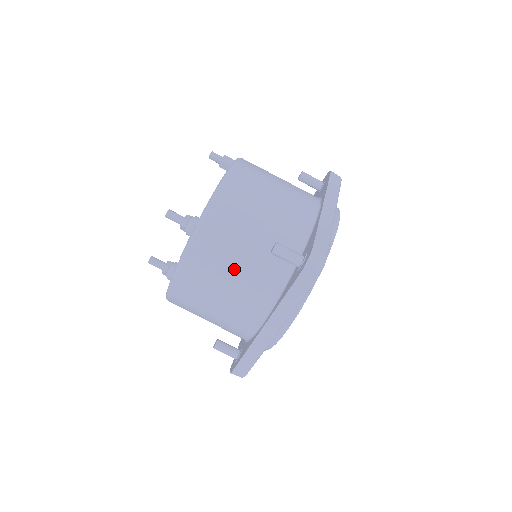
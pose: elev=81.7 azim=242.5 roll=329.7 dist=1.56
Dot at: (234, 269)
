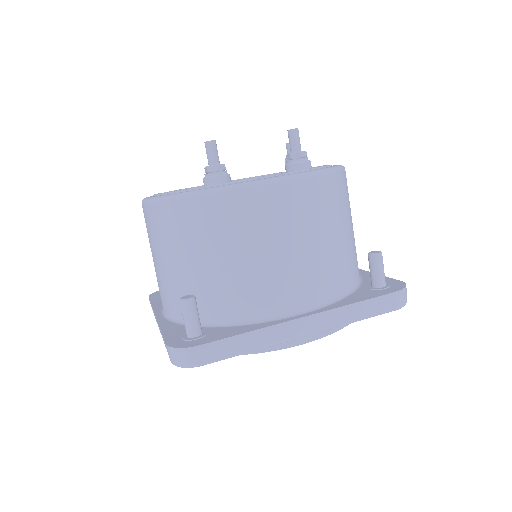
Dot at: (330, 235)
